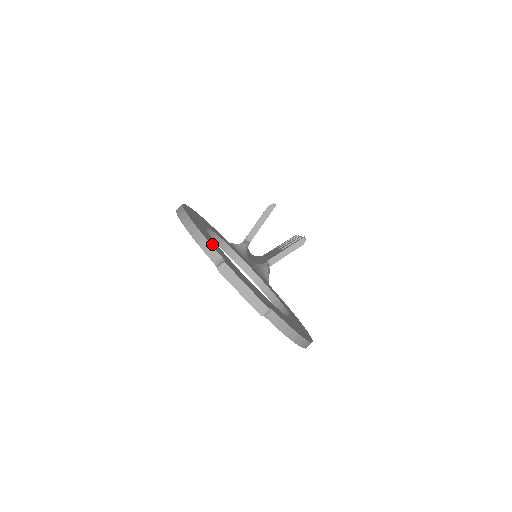
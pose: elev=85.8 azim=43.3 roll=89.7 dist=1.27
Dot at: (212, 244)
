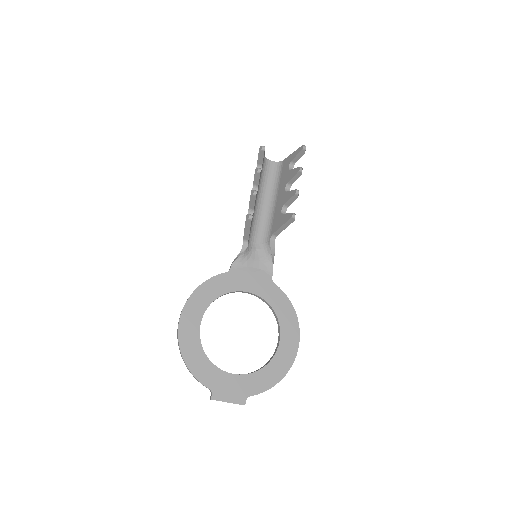
Dot at: (203, 379)
